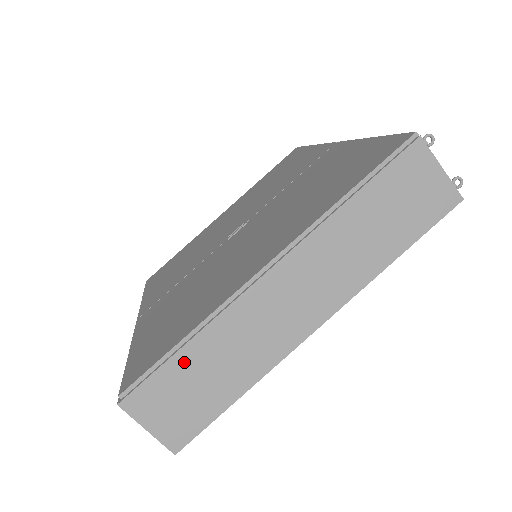
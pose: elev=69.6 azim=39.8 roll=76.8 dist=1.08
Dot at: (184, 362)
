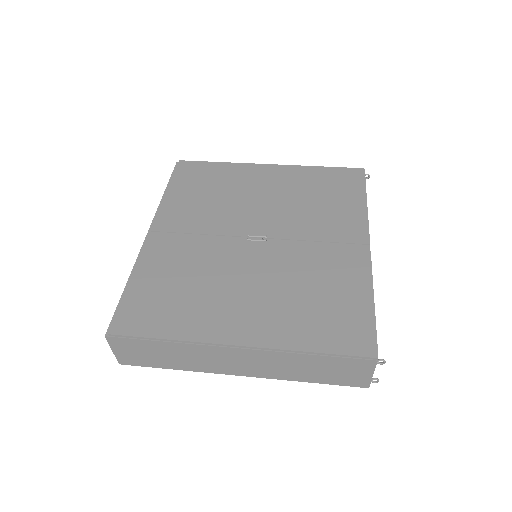
Dot at: (156, 345)
